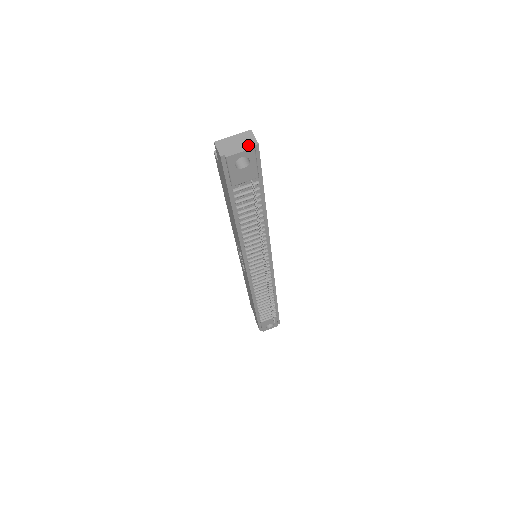
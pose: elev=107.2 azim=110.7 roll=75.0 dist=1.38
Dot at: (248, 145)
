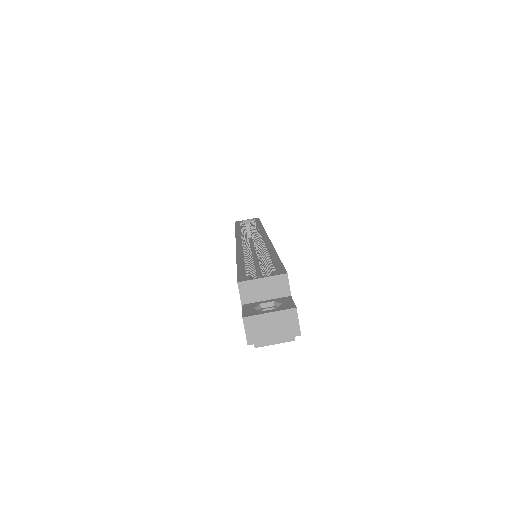
Dot at: (287, 335)
